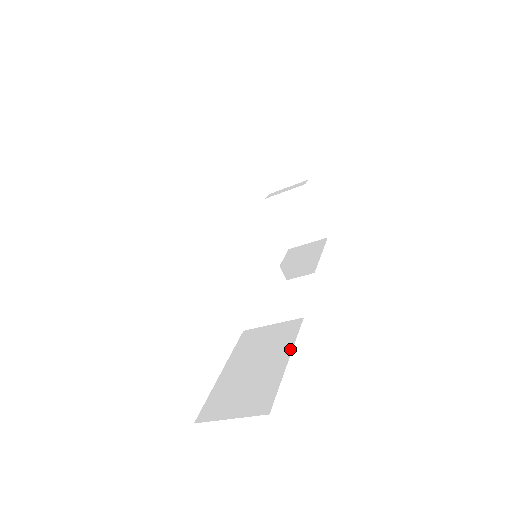
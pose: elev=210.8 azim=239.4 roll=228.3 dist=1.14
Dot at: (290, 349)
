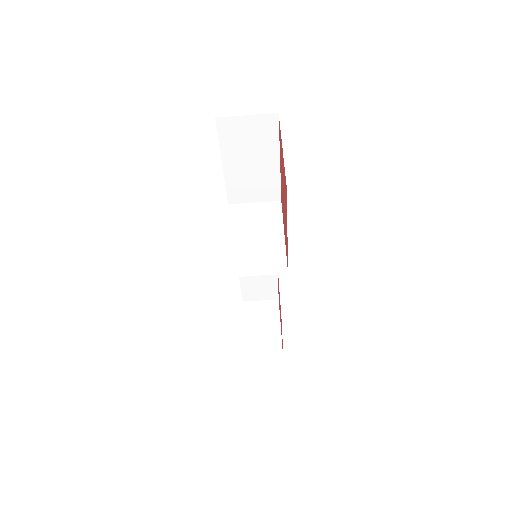
Dot at: occluded
